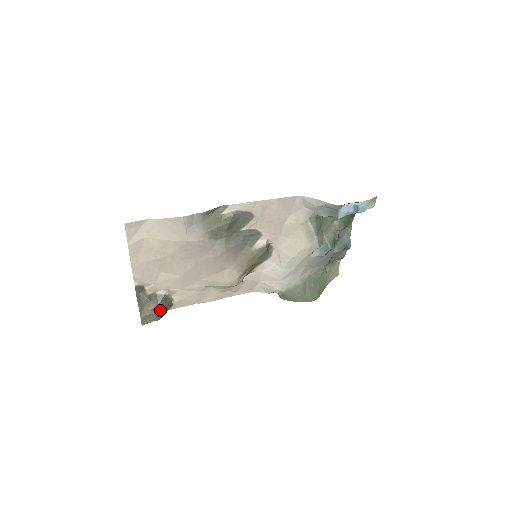
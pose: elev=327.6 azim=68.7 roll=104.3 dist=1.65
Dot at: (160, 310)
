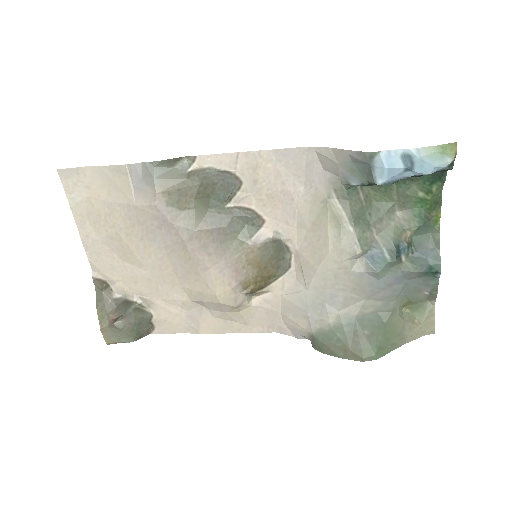
Dot at: (127, 323)
